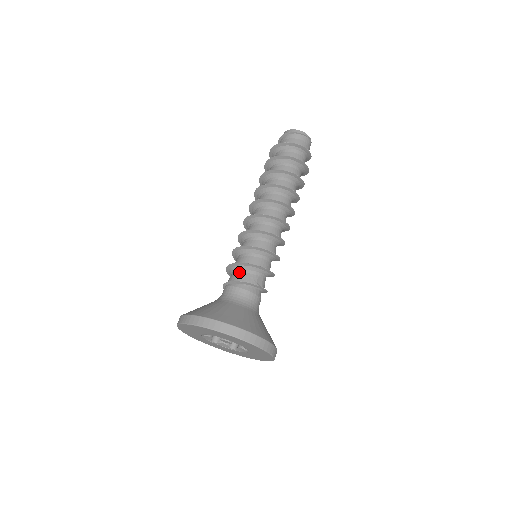
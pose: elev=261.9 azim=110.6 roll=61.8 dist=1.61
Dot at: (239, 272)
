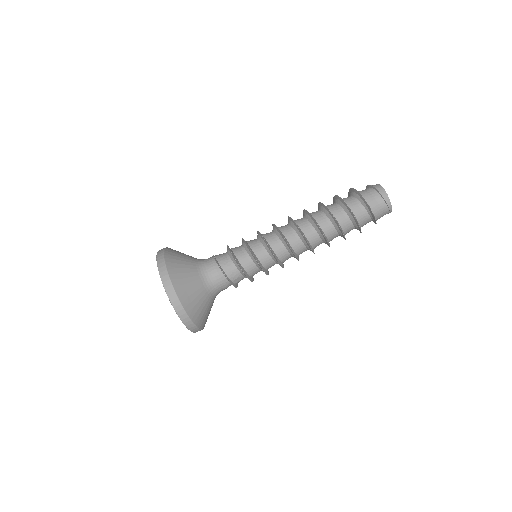
Dot at: (230, 262)
